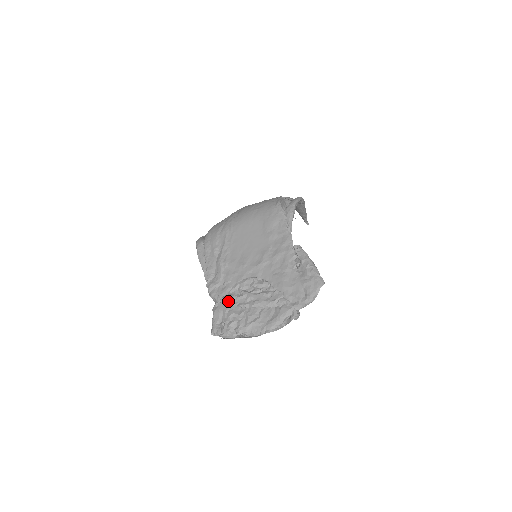
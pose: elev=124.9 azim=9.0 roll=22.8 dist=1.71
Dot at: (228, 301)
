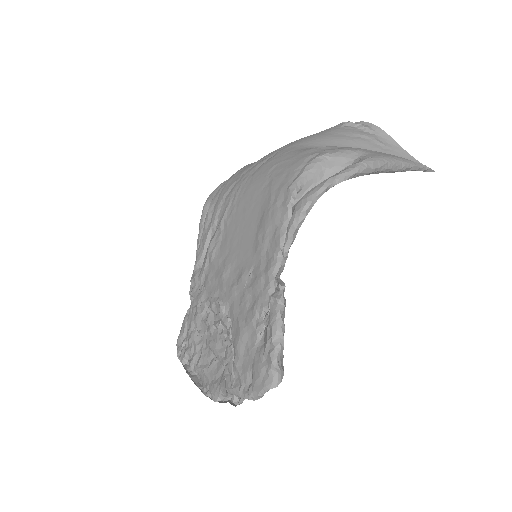
Dot at: (194, 318)
